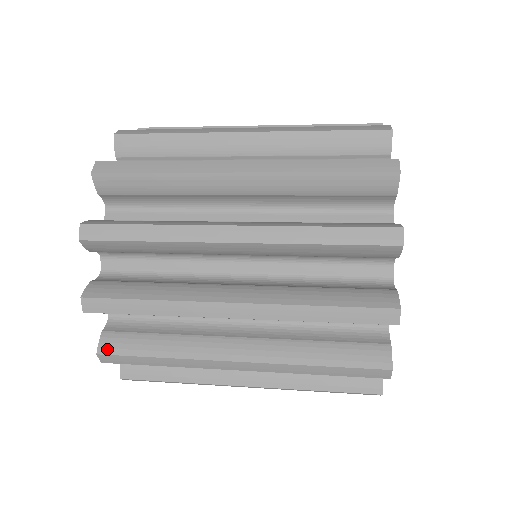
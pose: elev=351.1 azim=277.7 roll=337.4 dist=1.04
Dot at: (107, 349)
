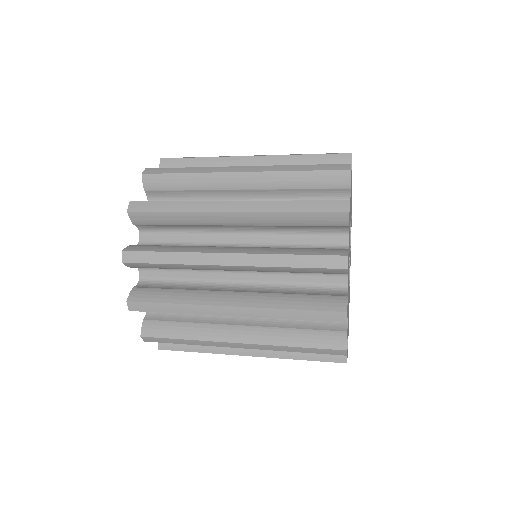
Dot at: (164, 347)
